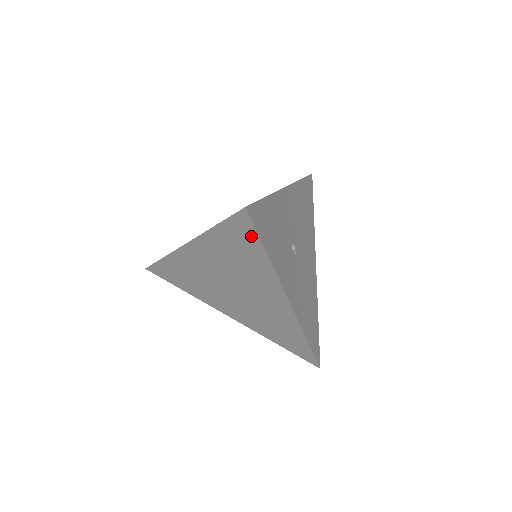
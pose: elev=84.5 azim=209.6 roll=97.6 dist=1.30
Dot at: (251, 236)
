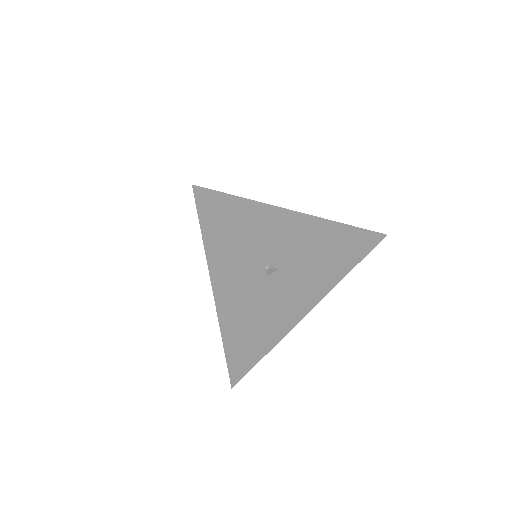
Dot at: occluded
